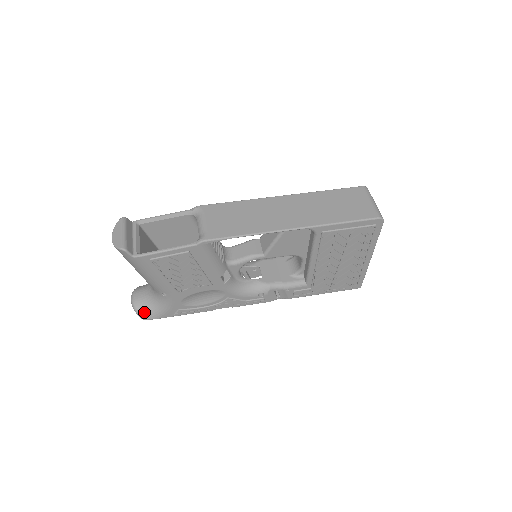
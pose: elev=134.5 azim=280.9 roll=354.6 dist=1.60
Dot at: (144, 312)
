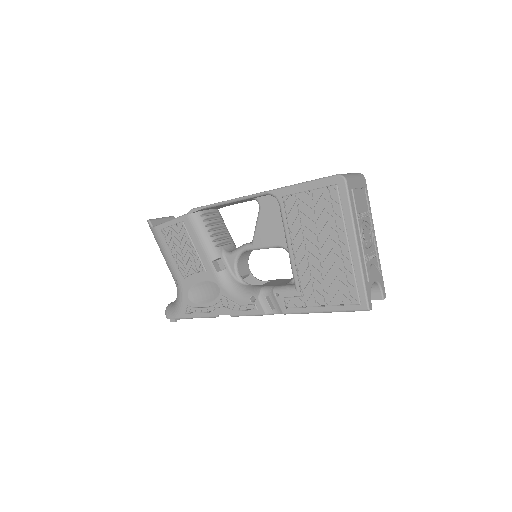
Dot at: (169, 310)
